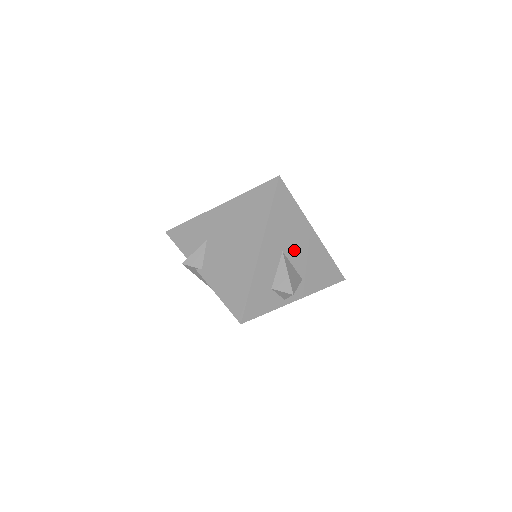
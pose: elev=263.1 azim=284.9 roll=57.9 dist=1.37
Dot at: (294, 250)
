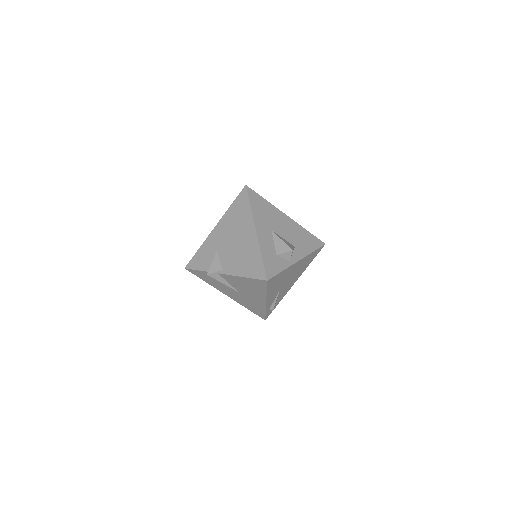
Dot at: (279, 229)
